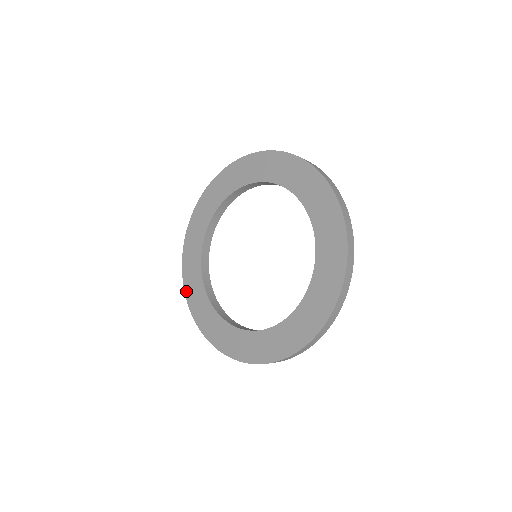
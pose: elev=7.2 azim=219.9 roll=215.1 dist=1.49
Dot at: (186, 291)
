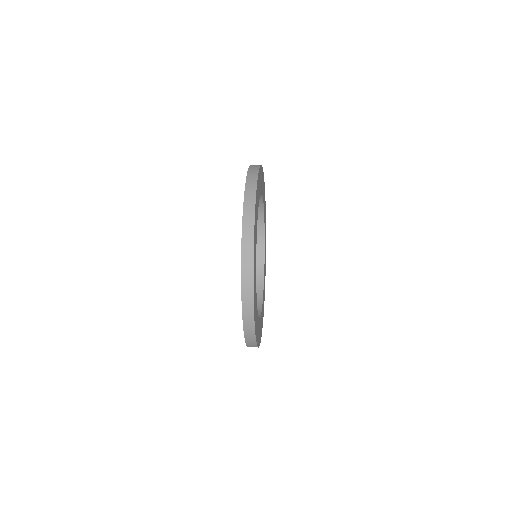
Dot at: occluded
